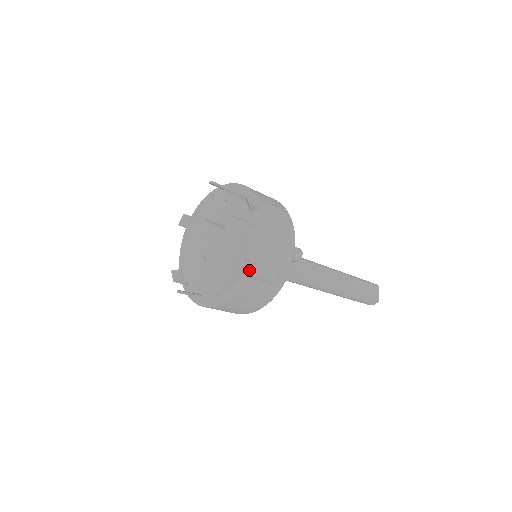
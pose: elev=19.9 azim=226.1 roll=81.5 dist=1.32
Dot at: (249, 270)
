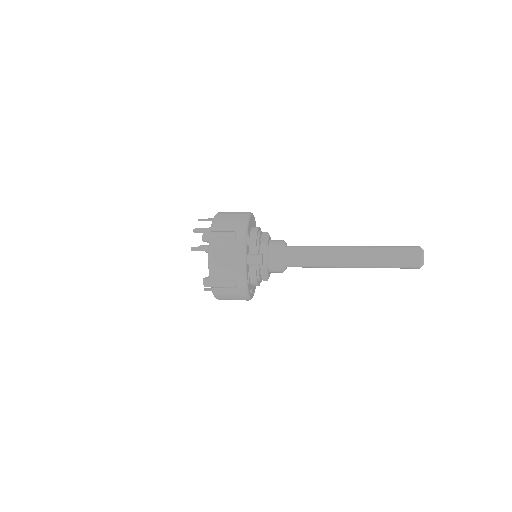
Dot at: (210, 283)
